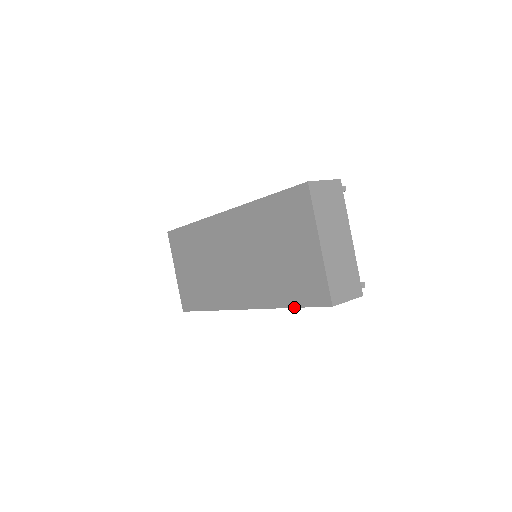
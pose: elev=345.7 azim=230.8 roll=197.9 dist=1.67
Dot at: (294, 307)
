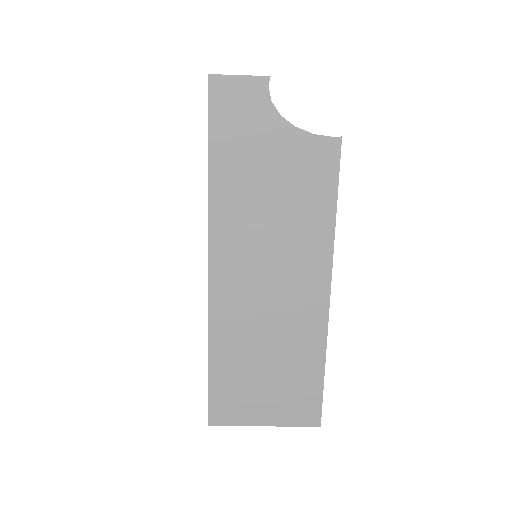
Dot at: (208, 149)
